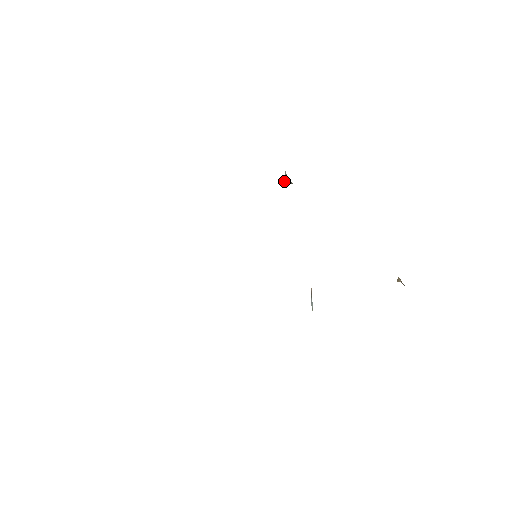
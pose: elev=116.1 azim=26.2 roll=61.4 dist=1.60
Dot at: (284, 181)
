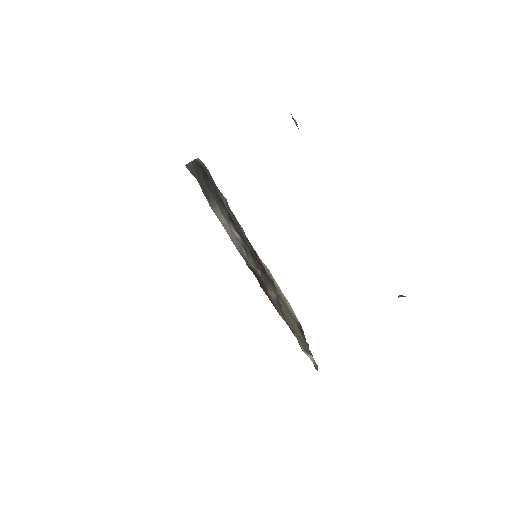
Dot at: occluded
